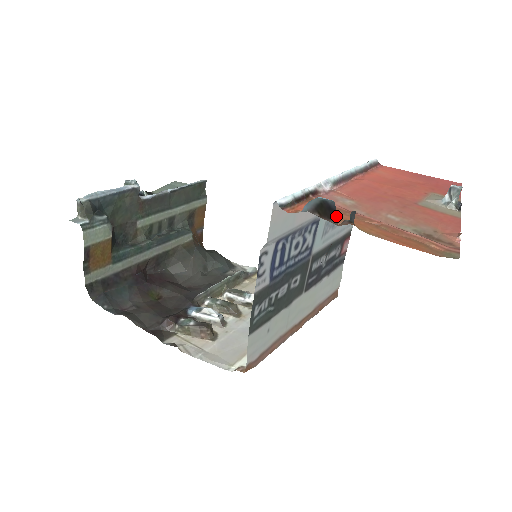
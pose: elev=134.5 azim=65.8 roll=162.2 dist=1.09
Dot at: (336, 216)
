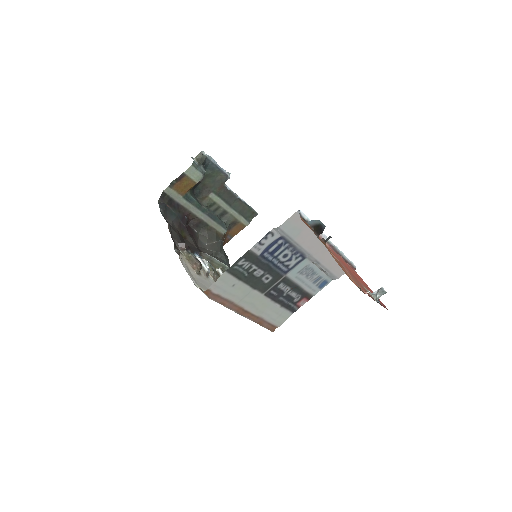
Dot at: occluded
